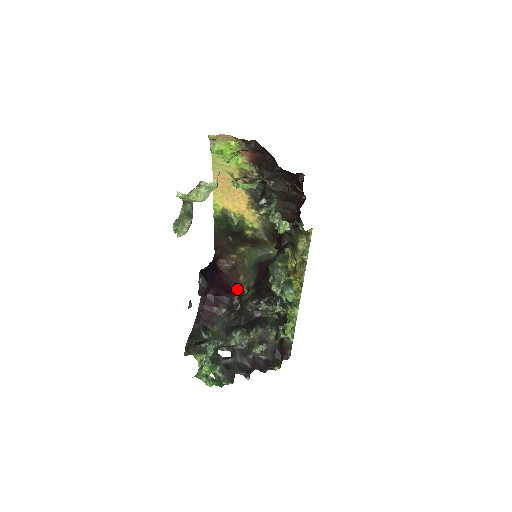
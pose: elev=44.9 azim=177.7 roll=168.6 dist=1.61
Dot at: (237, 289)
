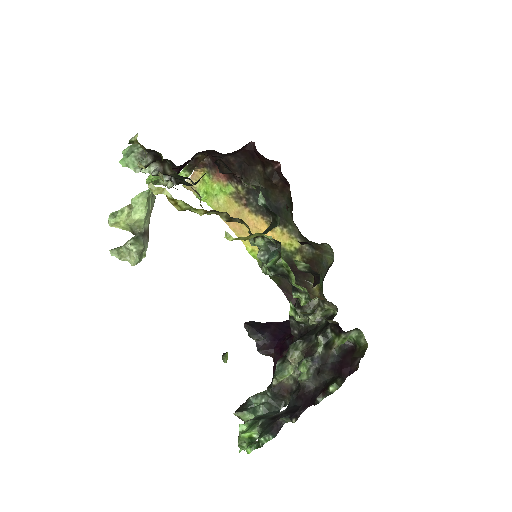
Dot at: occluded
